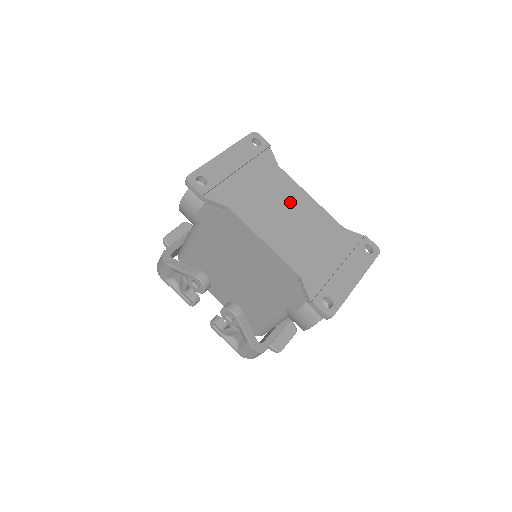
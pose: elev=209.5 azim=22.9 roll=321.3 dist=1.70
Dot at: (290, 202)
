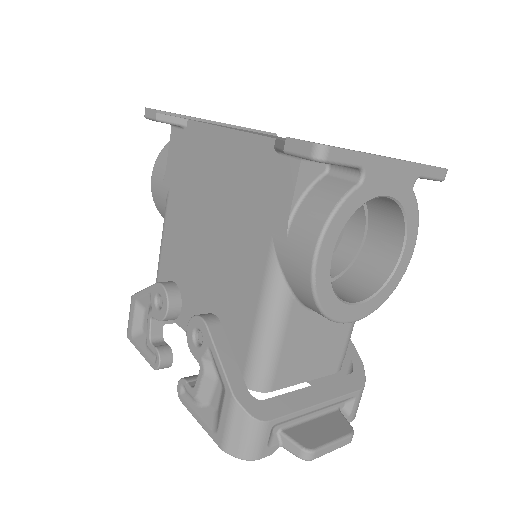
Dot at: occluded
